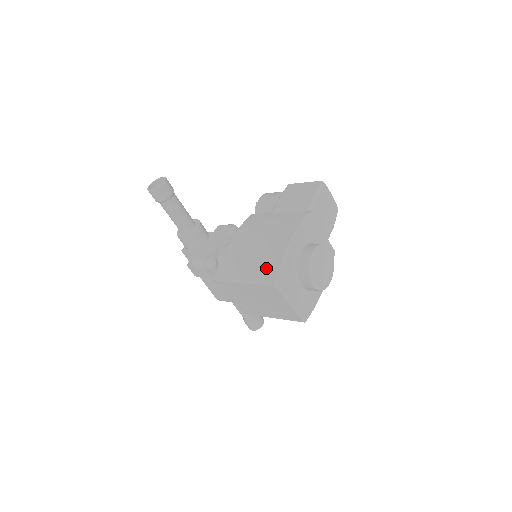
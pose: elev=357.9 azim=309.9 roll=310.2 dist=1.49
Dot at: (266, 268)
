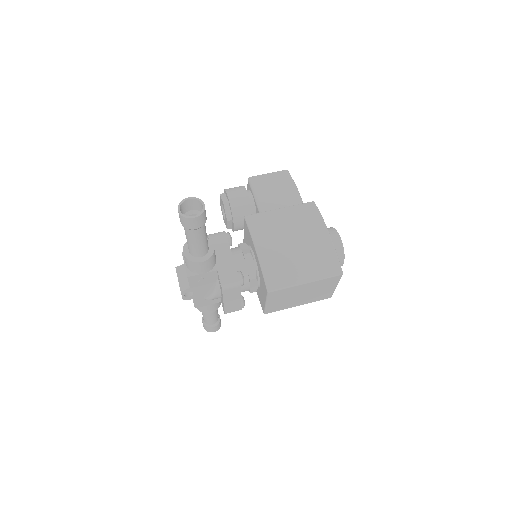
Dot at: (324, 262)
